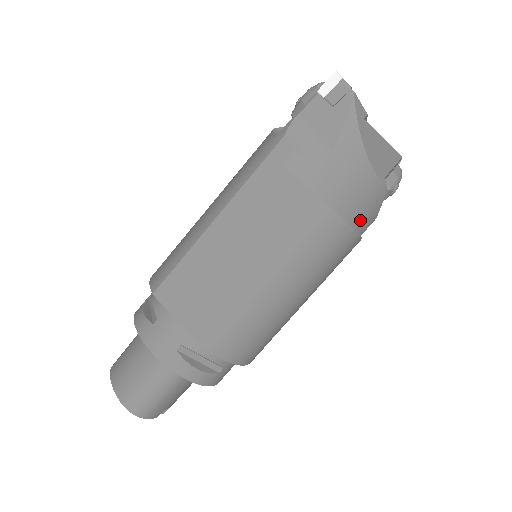
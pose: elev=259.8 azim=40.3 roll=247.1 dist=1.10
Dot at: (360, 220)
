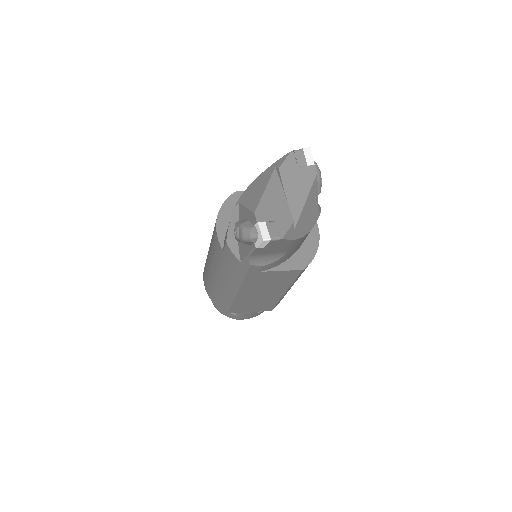
Dot at: occluded
